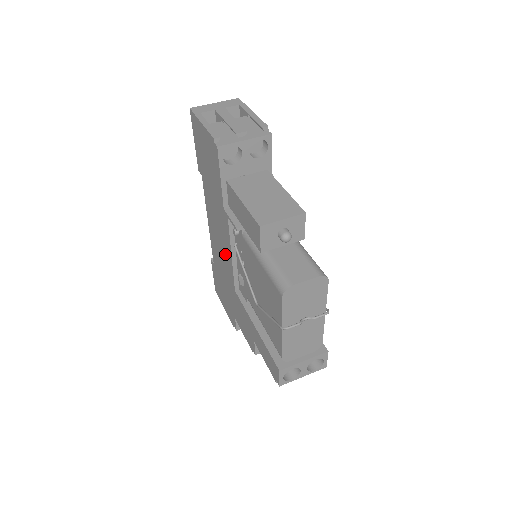
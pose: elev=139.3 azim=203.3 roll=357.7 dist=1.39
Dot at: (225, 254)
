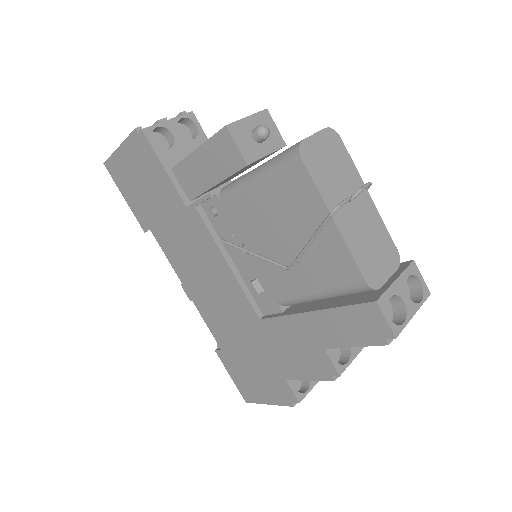
Dot at: (221, 284)
